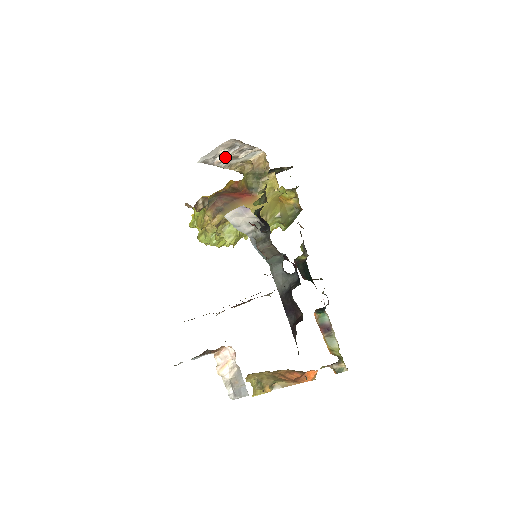
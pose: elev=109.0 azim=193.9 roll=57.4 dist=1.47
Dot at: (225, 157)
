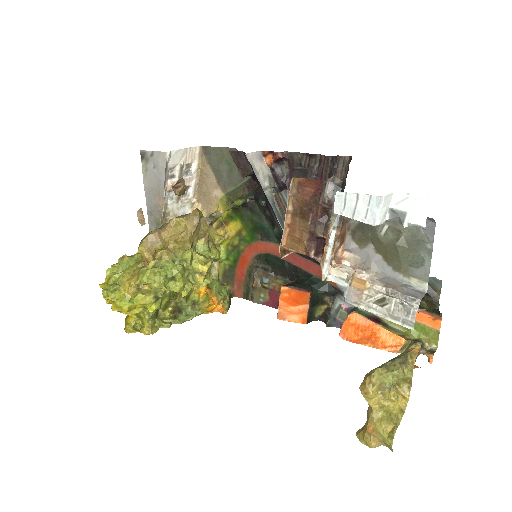
Dot at: occluded
